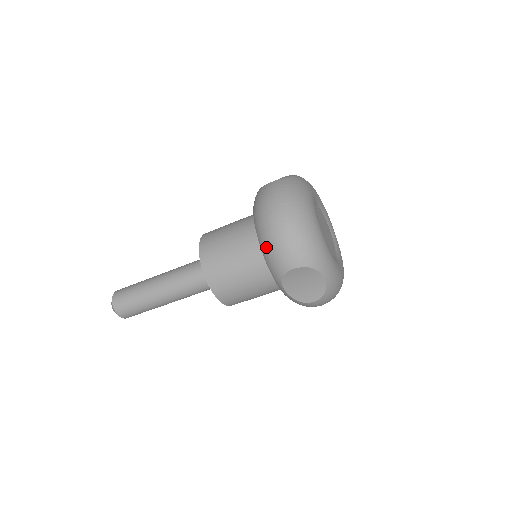
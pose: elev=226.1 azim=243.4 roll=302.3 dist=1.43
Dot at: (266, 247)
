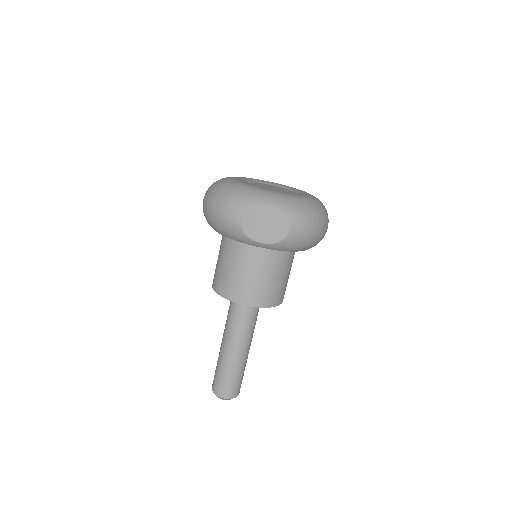
Dot at: (220, 229)
